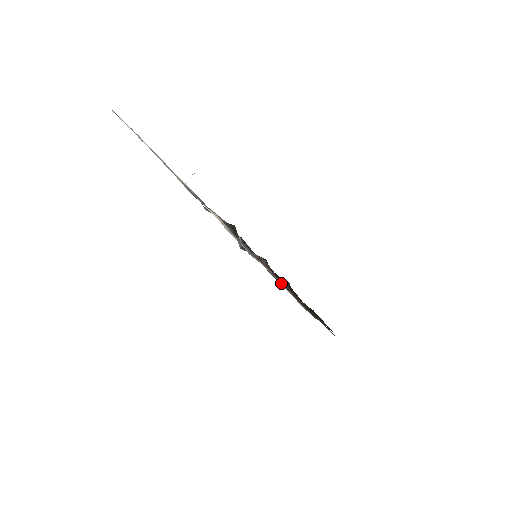
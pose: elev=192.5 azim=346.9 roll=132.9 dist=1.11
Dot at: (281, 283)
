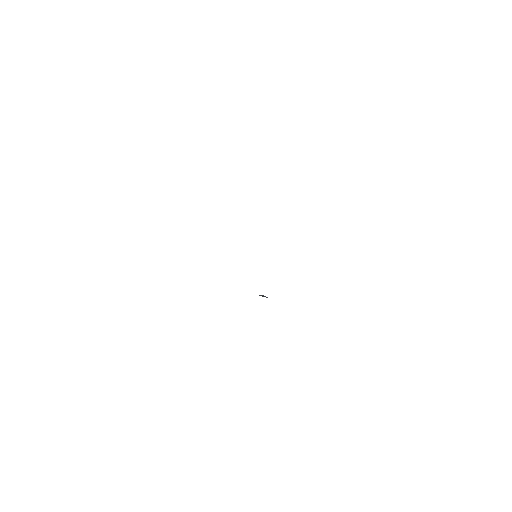
Dot at: occluded
